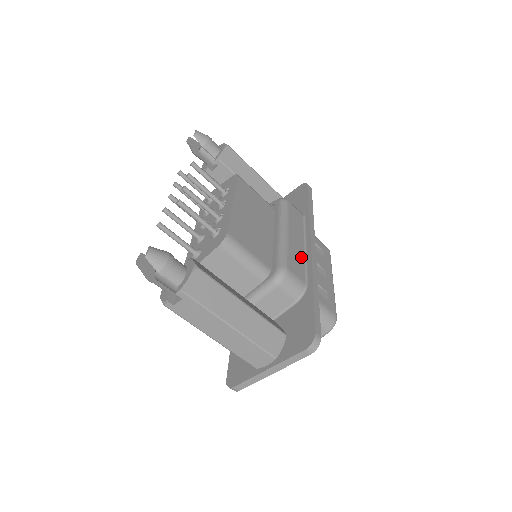
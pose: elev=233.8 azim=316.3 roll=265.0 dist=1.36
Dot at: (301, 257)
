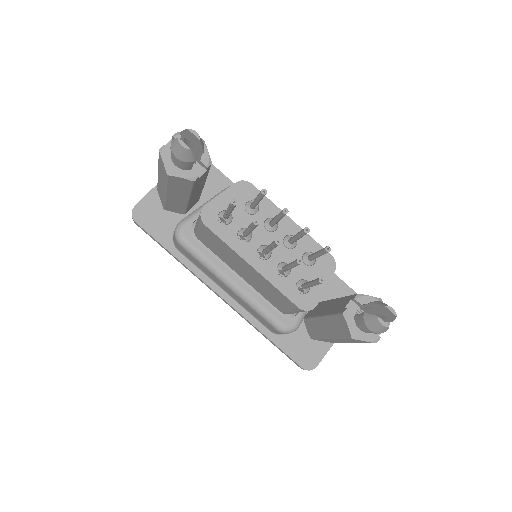
Dot at: occluded
